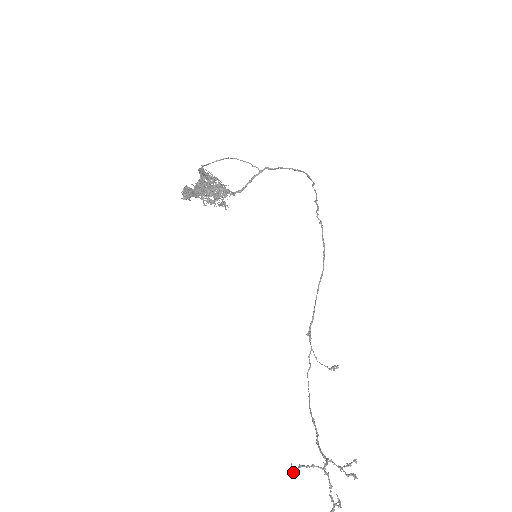
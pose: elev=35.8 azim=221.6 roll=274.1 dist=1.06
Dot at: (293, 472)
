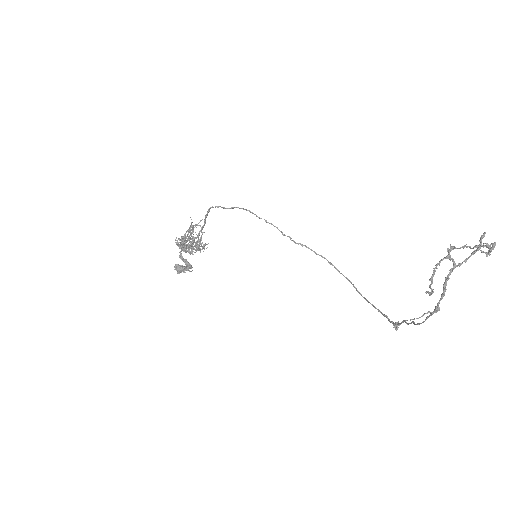
Dot at: (429, 285)
